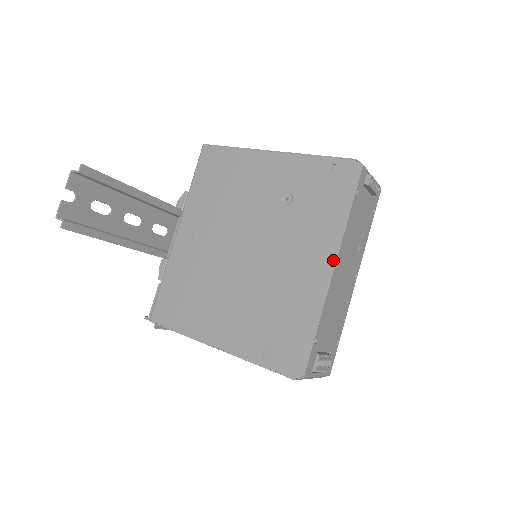
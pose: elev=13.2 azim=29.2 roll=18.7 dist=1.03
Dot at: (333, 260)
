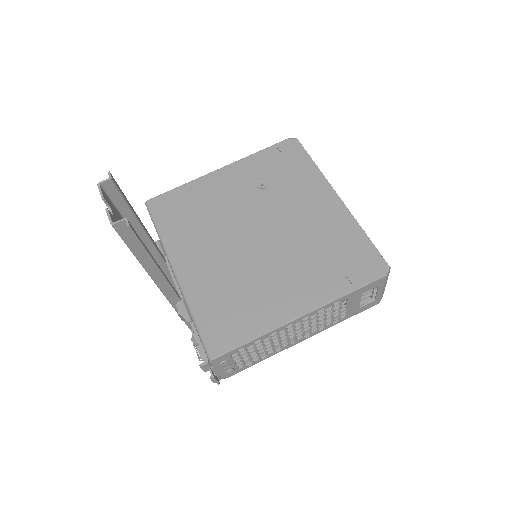
Dot at: (333, 192)
